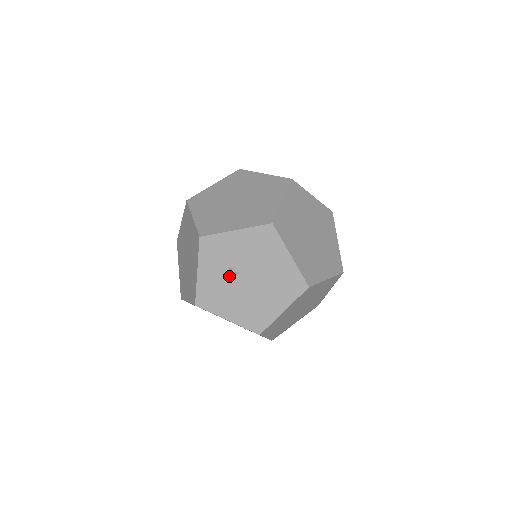
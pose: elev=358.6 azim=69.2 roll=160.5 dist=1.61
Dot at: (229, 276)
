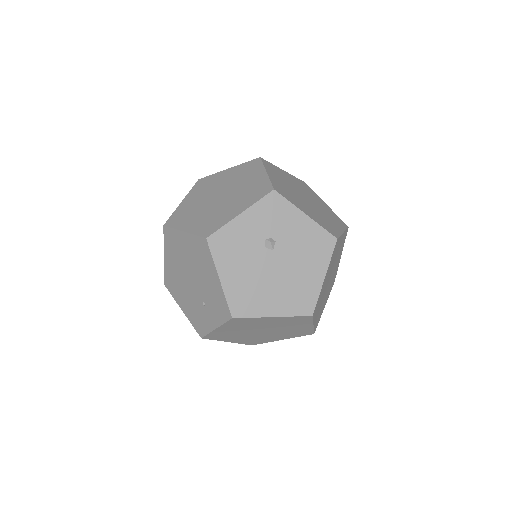
Dot at: (262, 244)
